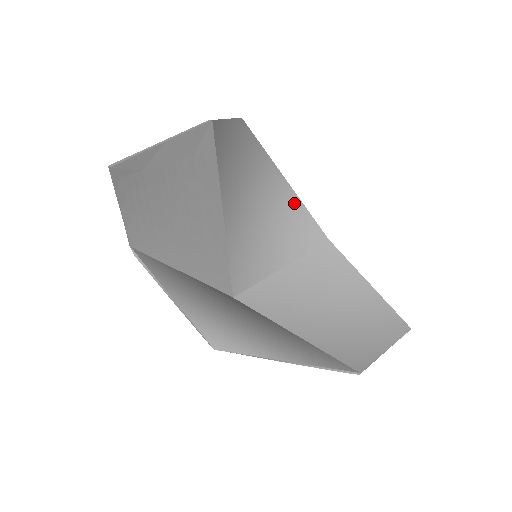
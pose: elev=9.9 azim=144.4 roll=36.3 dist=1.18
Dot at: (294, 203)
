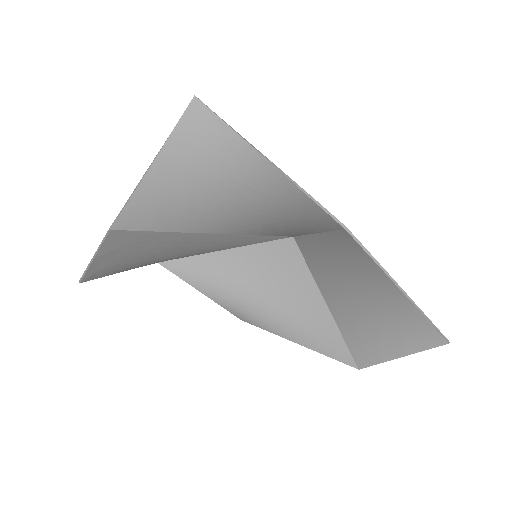
Dot at: (291, 191)
